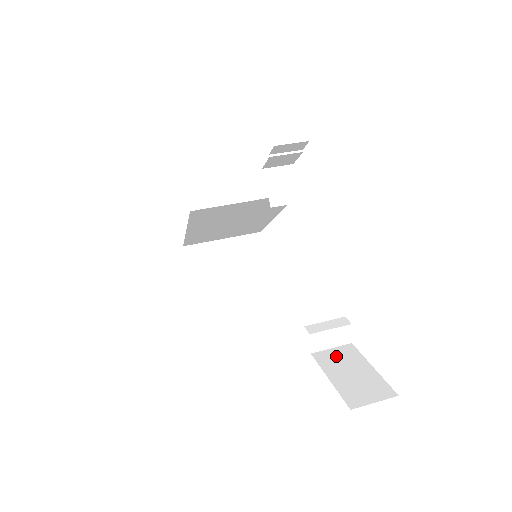
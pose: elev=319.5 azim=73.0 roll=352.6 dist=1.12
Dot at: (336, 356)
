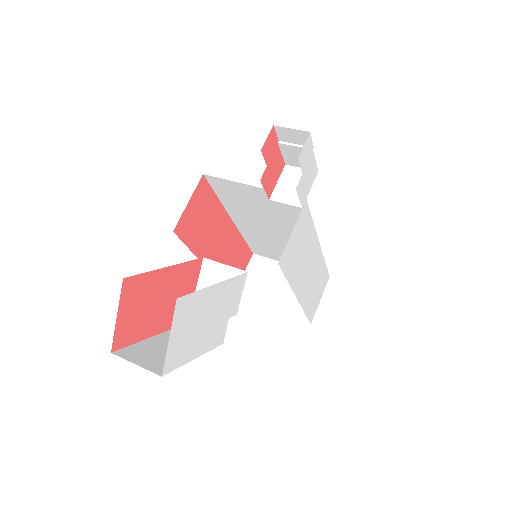
Dot at: occluded
